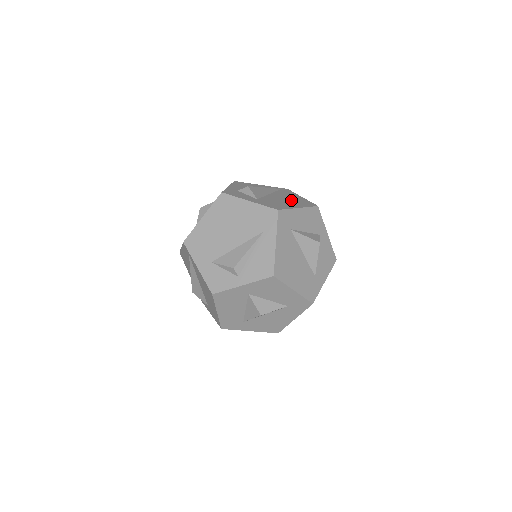
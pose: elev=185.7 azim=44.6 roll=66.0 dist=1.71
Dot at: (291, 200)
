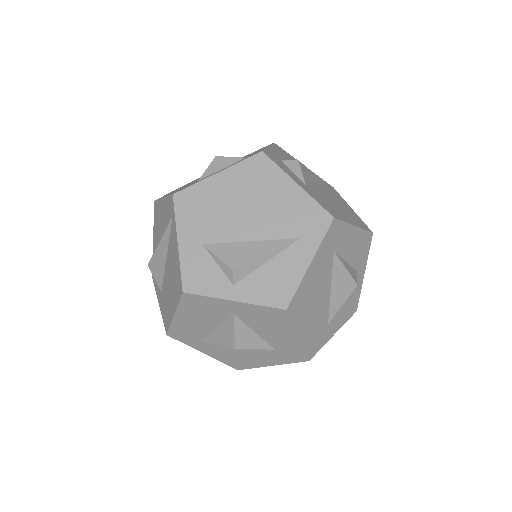
Dot at: (343, 208)
